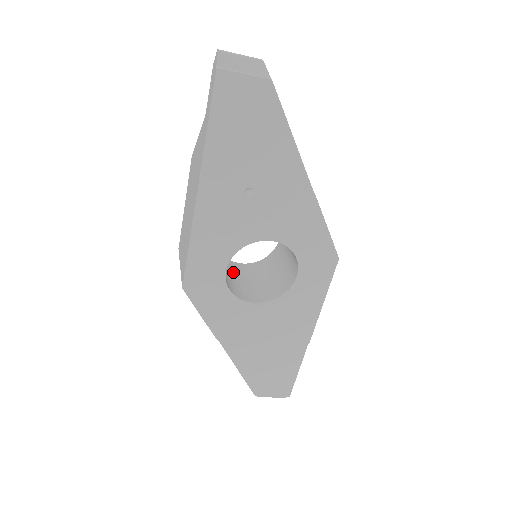
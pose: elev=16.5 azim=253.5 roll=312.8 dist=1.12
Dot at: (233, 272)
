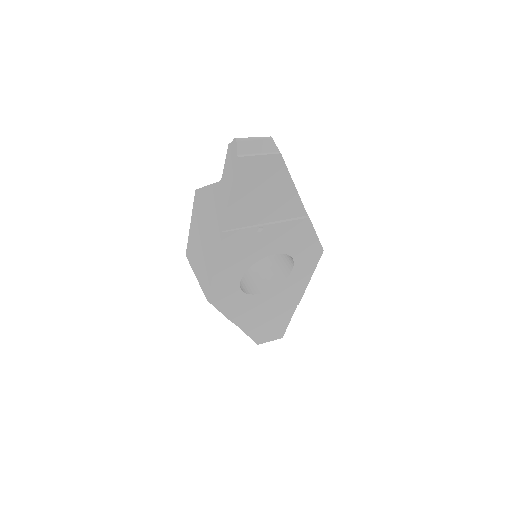
Dot at: occluded
